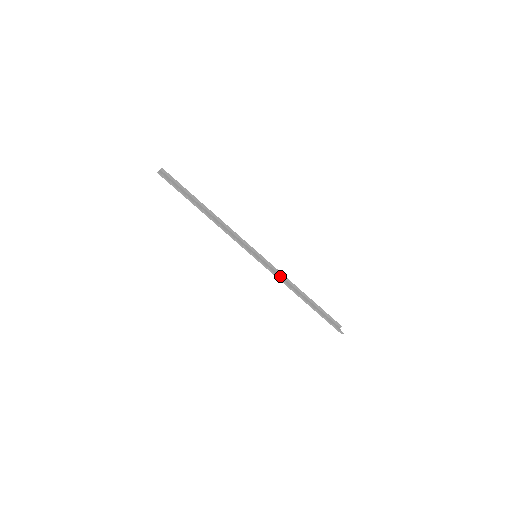
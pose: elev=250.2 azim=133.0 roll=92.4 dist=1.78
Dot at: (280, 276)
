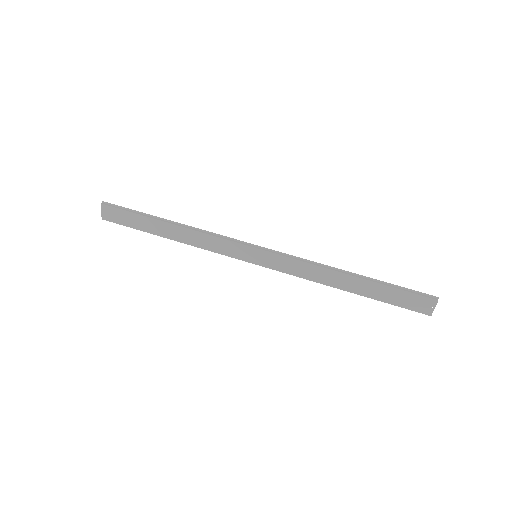
Dot at: (301, 274)
